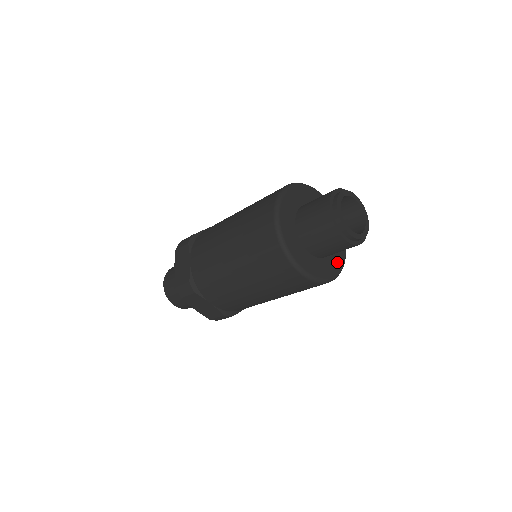
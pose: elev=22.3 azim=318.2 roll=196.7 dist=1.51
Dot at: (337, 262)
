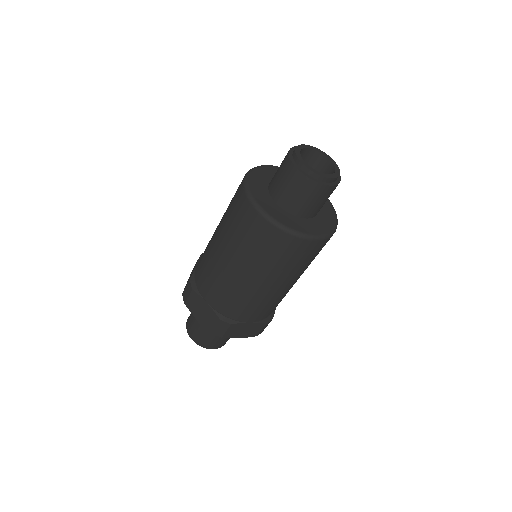
Dot at: (318, 228)
